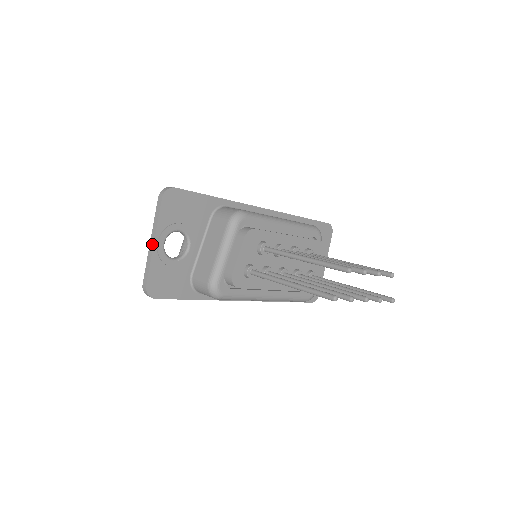
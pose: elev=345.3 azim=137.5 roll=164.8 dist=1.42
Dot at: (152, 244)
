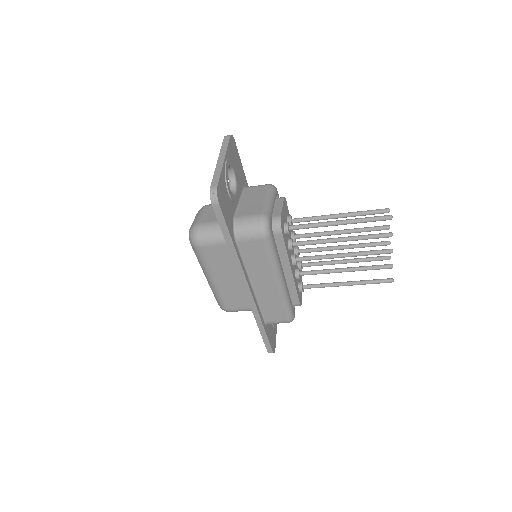
Dot at: (222, 161)
